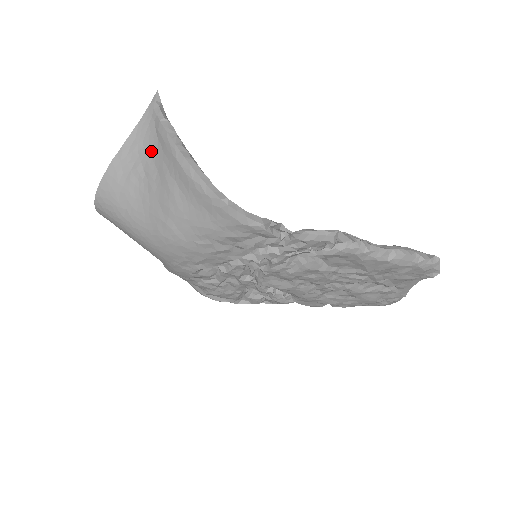
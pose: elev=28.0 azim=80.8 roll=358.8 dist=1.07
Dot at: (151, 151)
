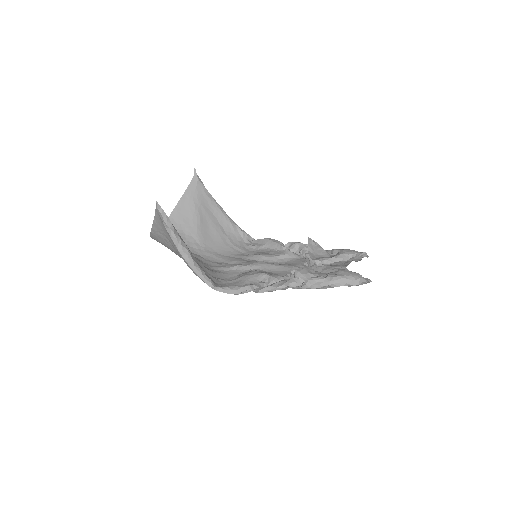
Dot at: (169, 236)
